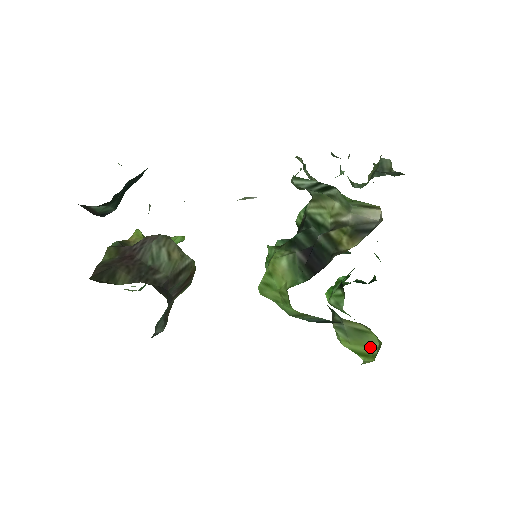
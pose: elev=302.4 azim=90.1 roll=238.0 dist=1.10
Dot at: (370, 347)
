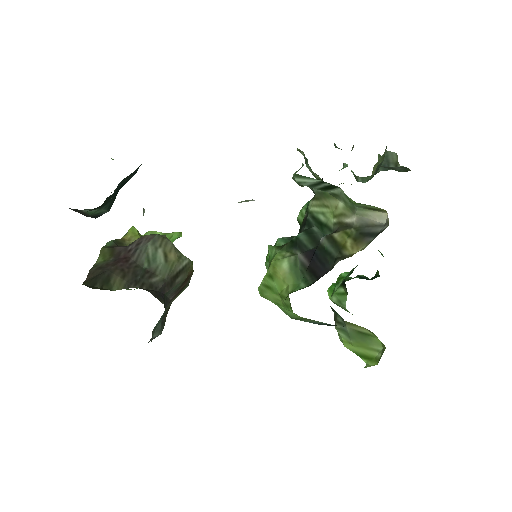
Dot at: (373, 350)
